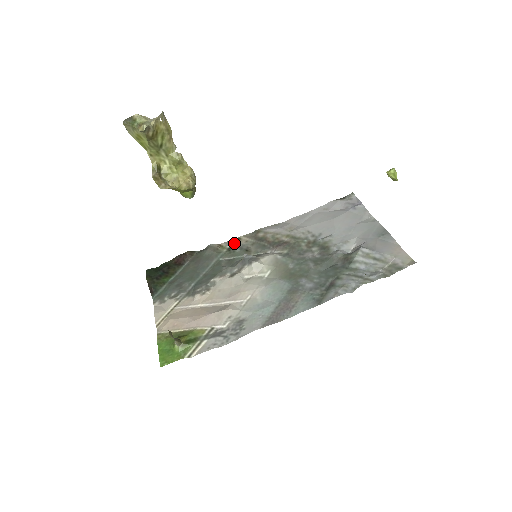
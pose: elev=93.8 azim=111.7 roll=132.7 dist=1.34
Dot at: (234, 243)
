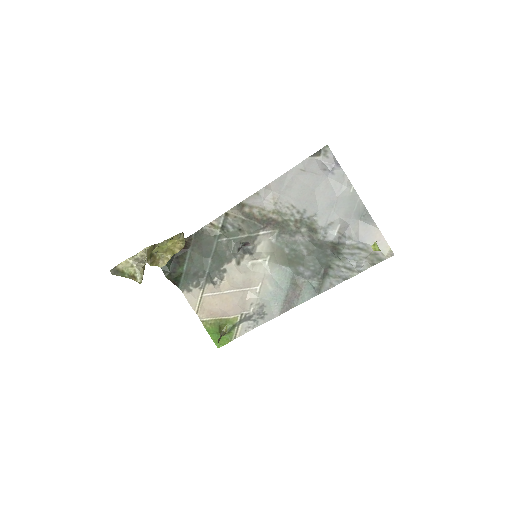
Dot at: (224, 220)
